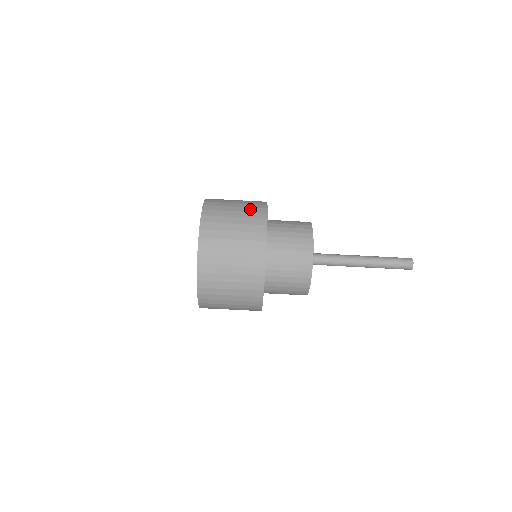
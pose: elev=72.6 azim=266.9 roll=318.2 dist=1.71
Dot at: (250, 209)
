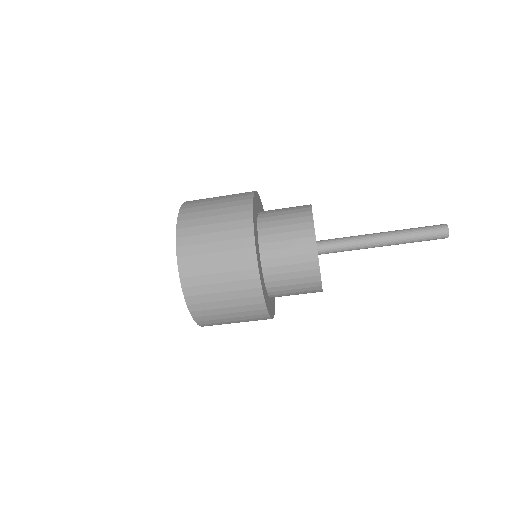
Dot at: (236, 265)
